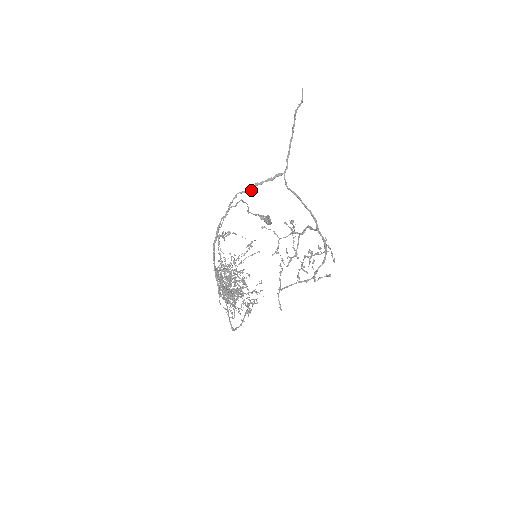
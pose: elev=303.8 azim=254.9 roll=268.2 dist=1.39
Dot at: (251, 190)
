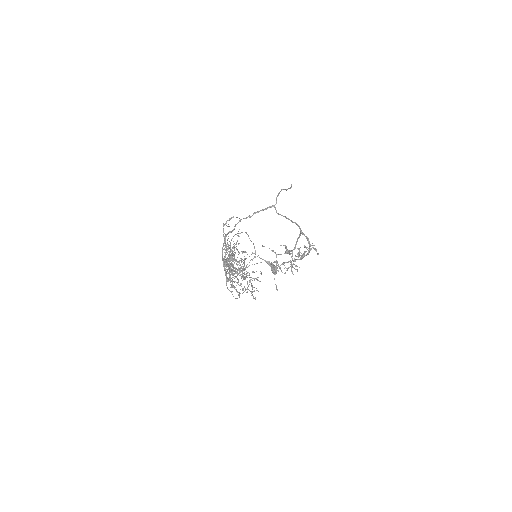
Dot at: (251, 216)
